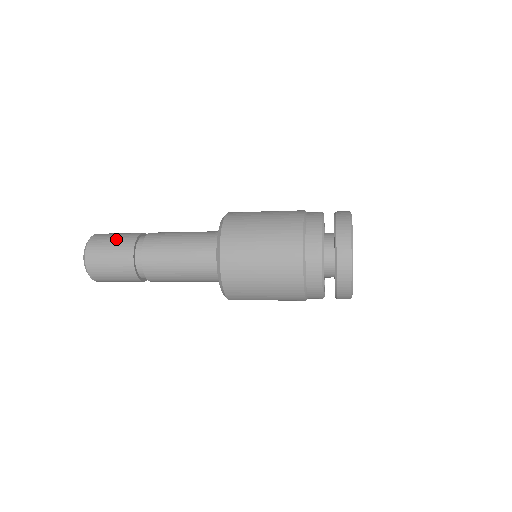
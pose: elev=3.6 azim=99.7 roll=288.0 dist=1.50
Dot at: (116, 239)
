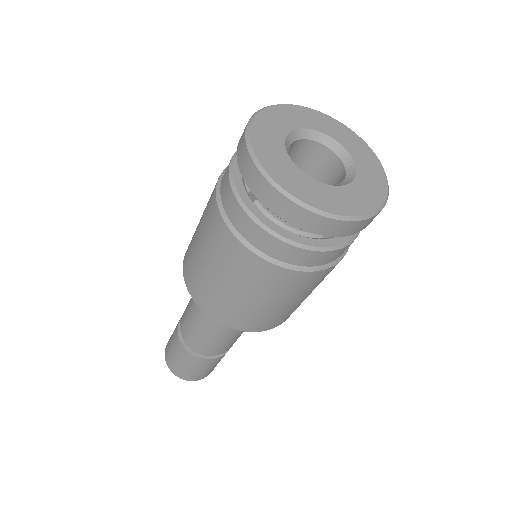
Dot at: occluded
